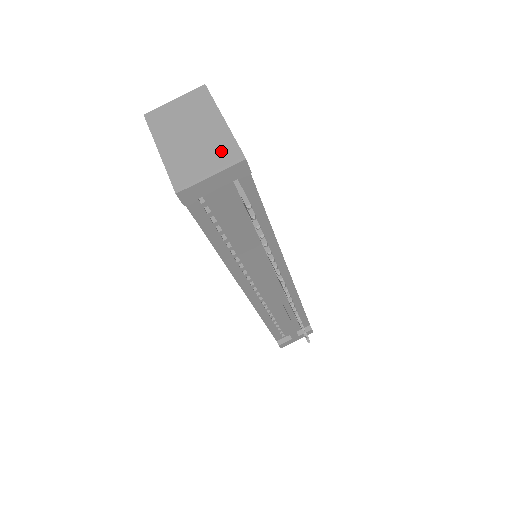
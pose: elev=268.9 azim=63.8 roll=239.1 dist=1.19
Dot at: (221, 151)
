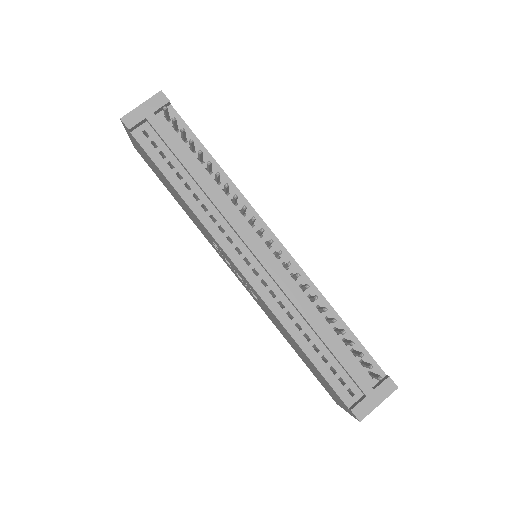
Dot at: occluded
